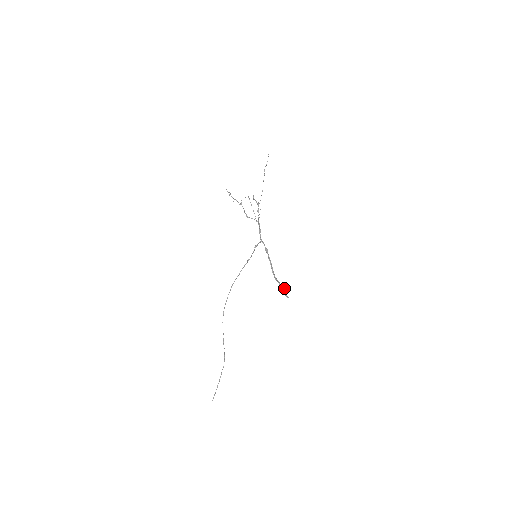
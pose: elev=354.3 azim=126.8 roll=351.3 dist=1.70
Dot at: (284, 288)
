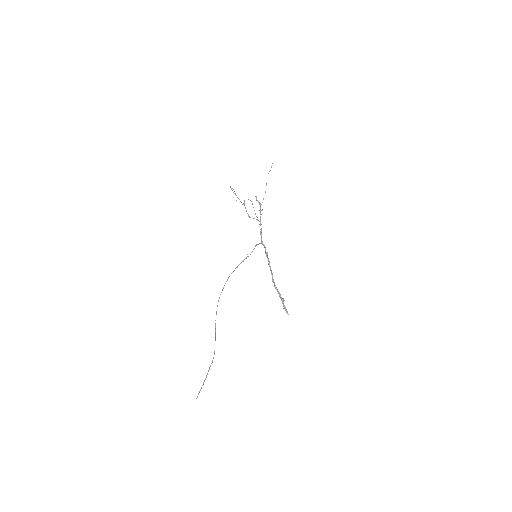
Dot at: occluded
